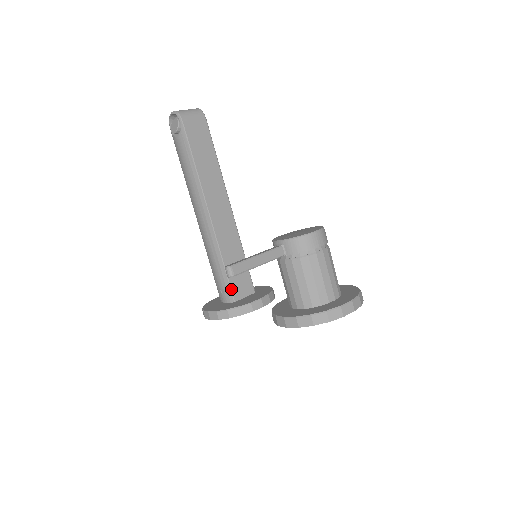
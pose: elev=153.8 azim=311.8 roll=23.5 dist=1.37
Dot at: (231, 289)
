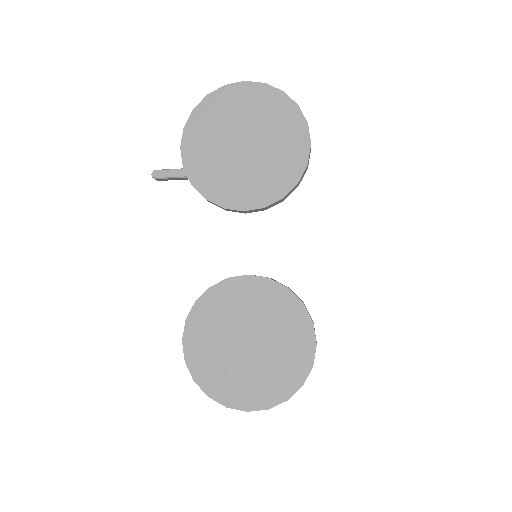
Dot at: occluded
